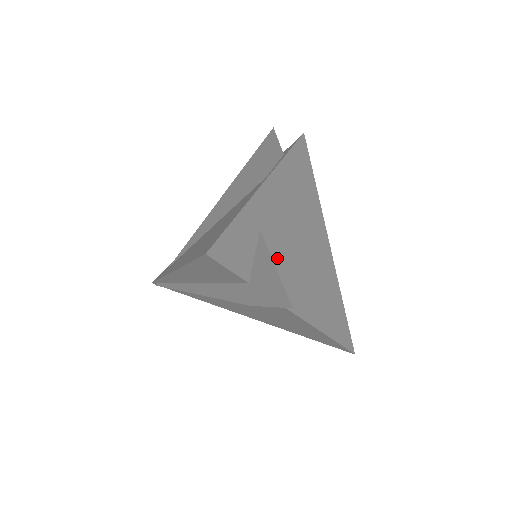
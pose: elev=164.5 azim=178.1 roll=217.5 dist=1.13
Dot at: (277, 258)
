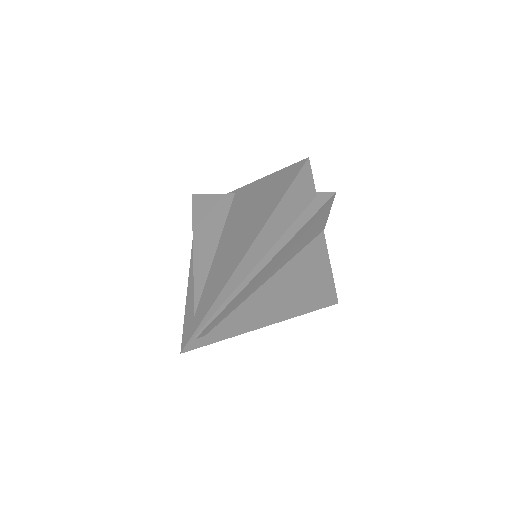
Dot at: occluded
